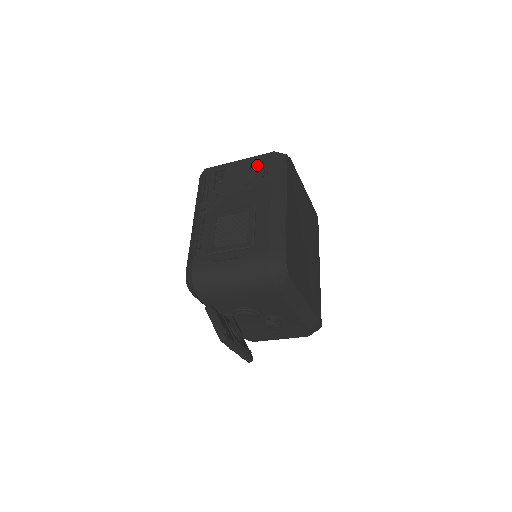
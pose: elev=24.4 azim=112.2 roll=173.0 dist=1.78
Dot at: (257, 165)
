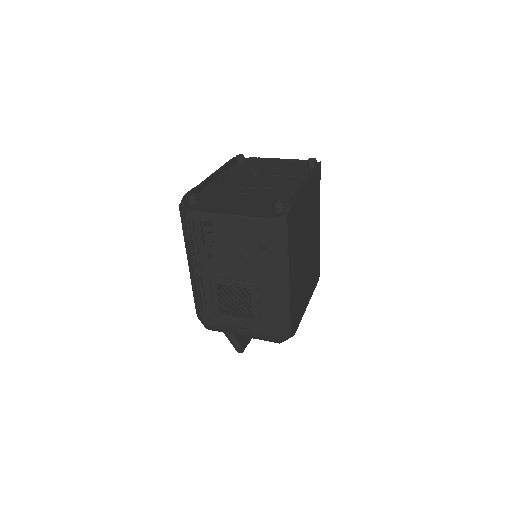
Dot at: (251, 232)
